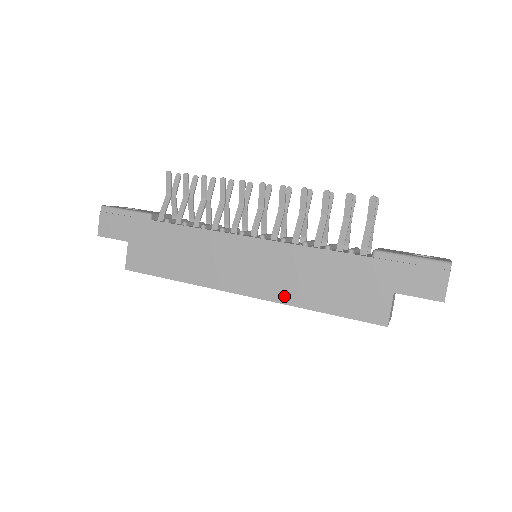
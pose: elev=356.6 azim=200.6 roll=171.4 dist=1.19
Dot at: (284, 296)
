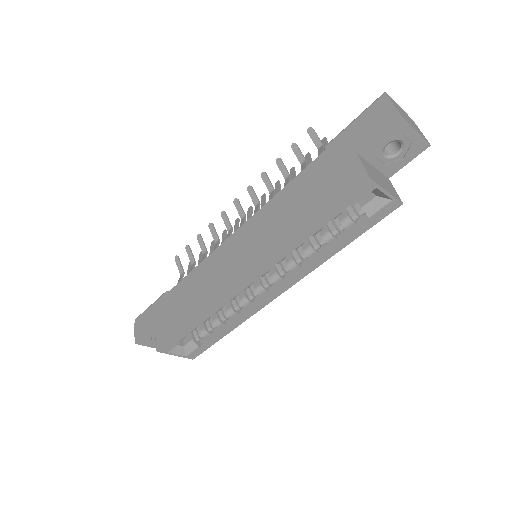
Dot at: (276, 246)
